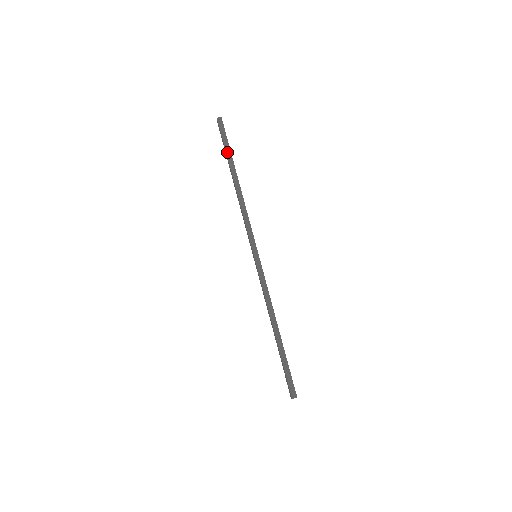
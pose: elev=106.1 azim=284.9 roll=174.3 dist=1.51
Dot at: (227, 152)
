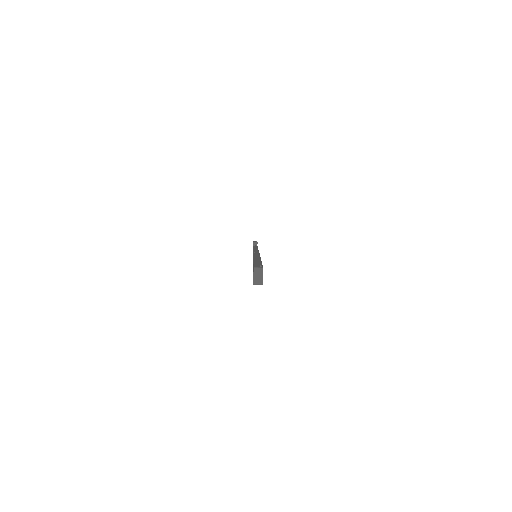
Dot at: occluded
